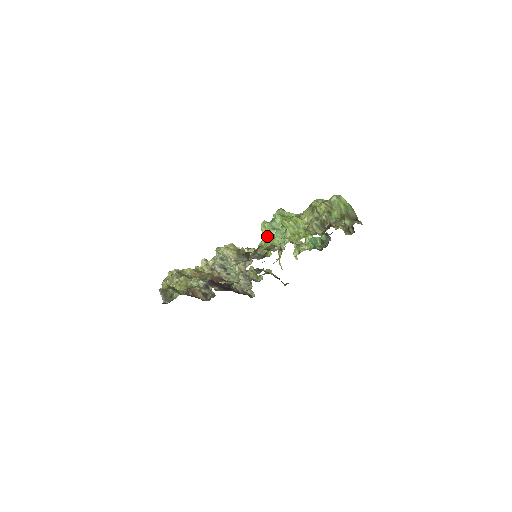
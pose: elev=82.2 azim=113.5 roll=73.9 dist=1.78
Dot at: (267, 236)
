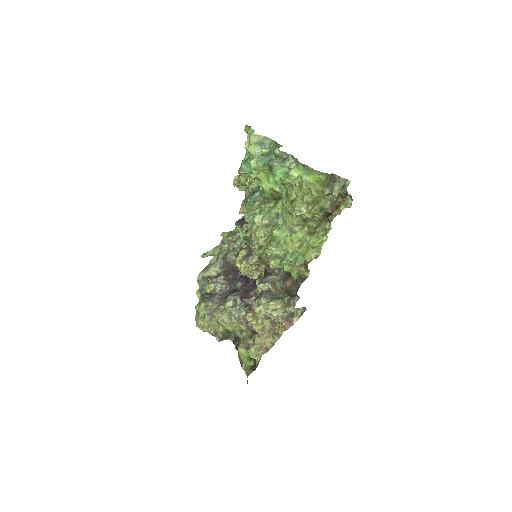
Dot at: (287, 269)
